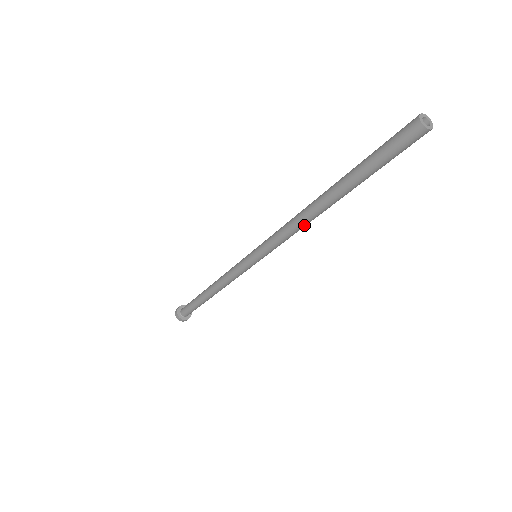
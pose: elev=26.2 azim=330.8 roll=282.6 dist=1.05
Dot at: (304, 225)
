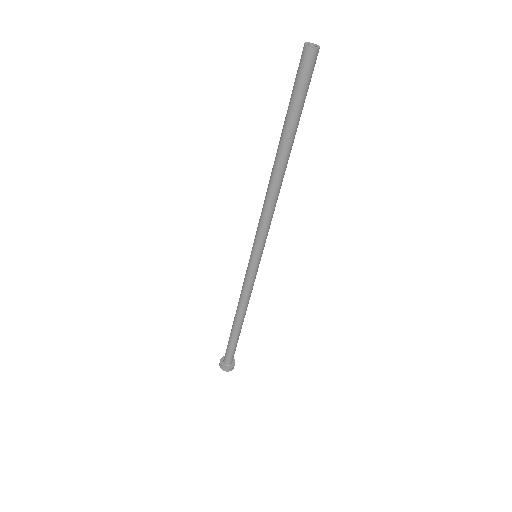
Dot at: (274, 197)
